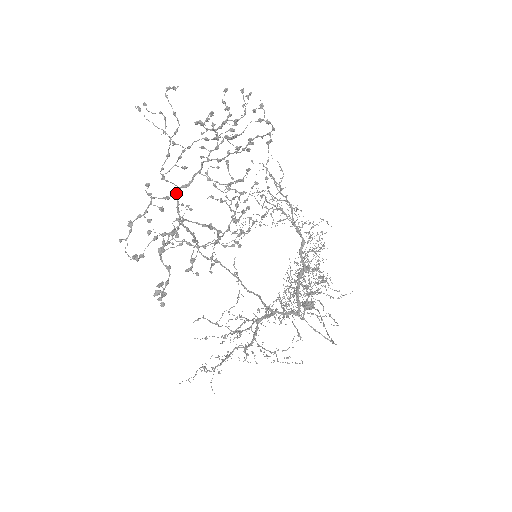
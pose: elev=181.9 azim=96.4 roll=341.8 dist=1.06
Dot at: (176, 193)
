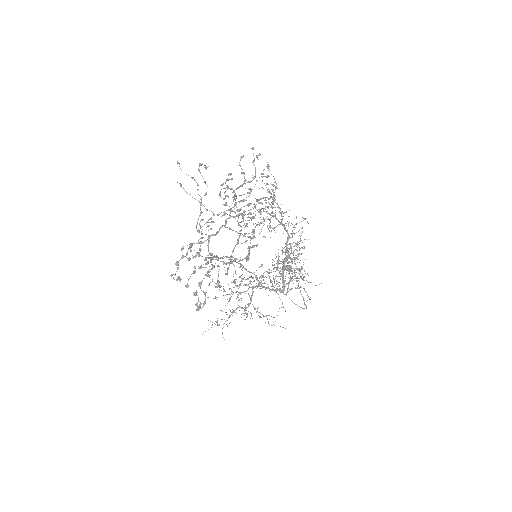
Dot at: occluded
